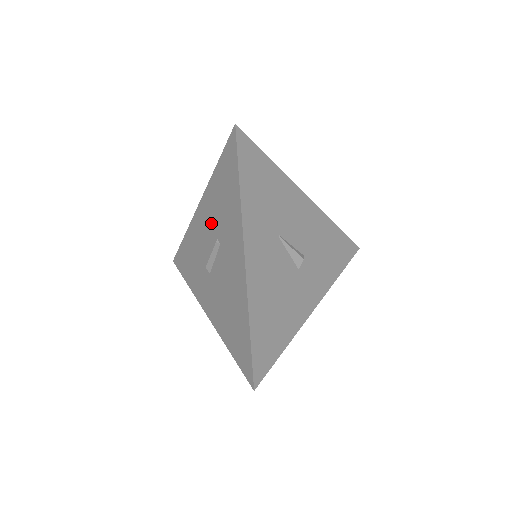
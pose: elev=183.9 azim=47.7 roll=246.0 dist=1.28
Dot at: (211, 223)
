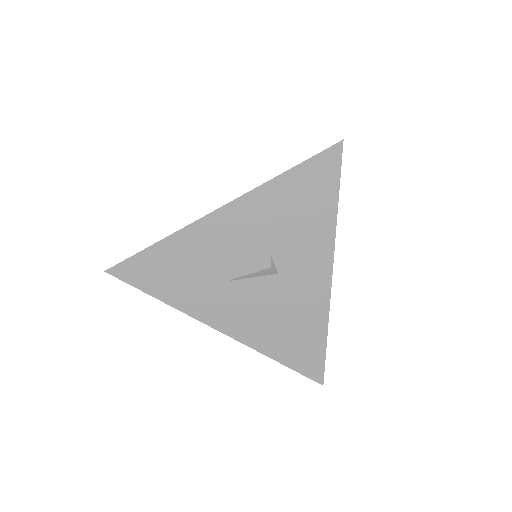
Dot at: occluded
